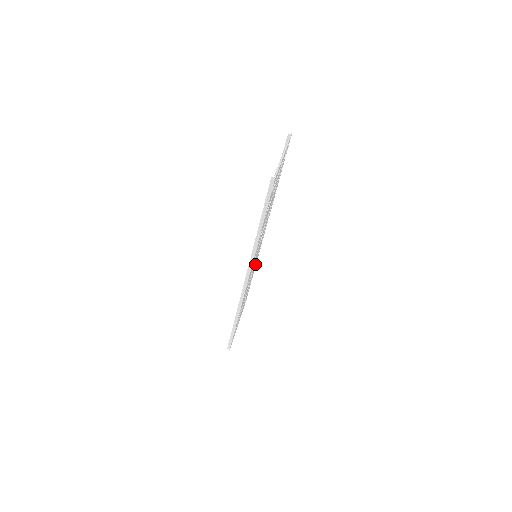
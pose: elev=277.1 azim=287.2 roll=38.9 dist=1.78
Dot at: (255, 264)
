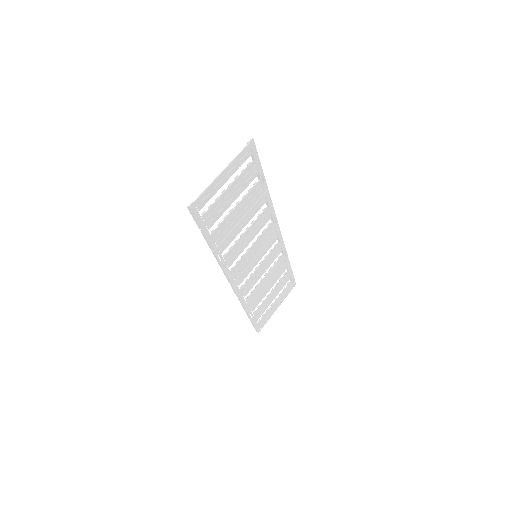
Dot at: (276, 257)
